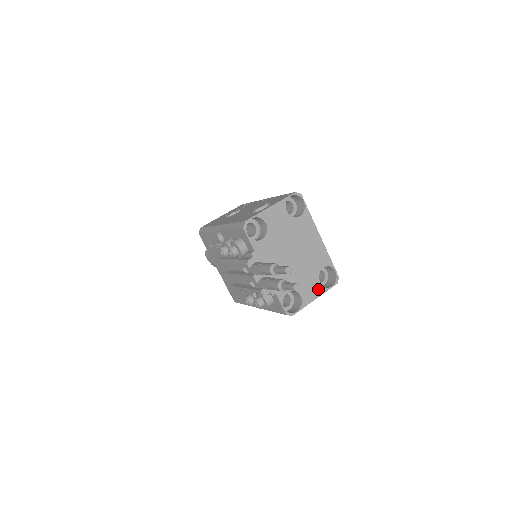
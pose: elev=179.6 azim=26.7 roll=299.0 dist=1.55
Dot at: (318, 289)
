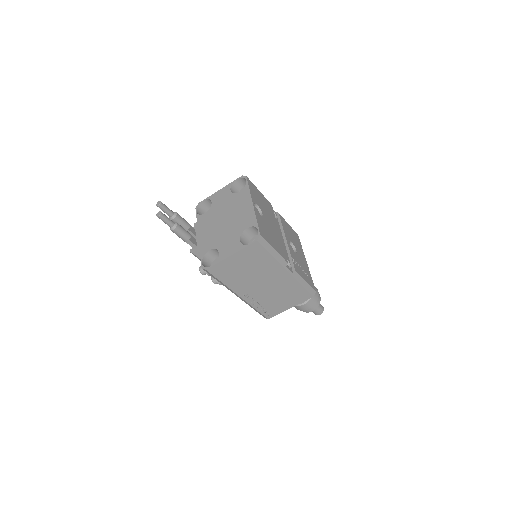
Dot at: (236, 247)
